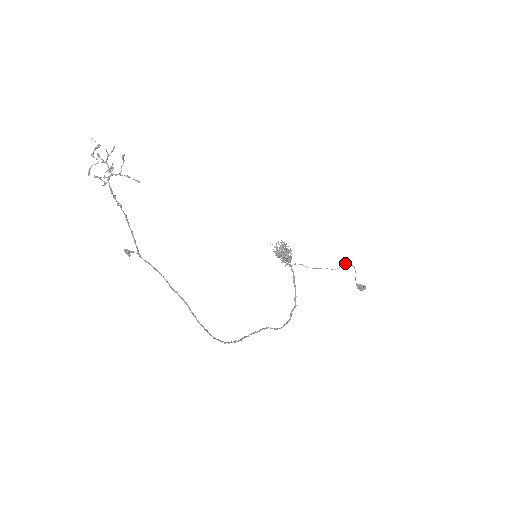
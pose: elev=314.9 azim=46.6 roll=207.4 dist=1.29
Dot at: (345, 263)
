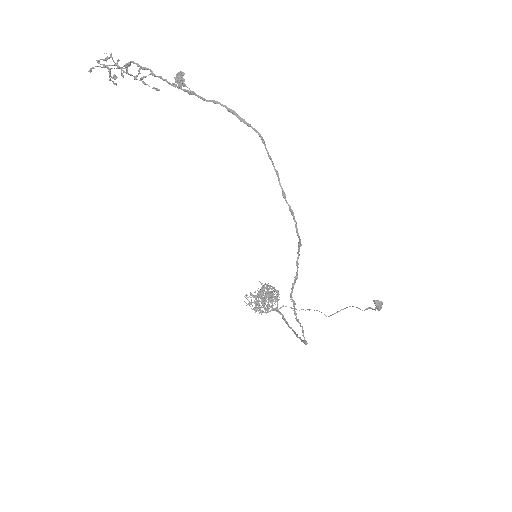
Dot at: occluded
